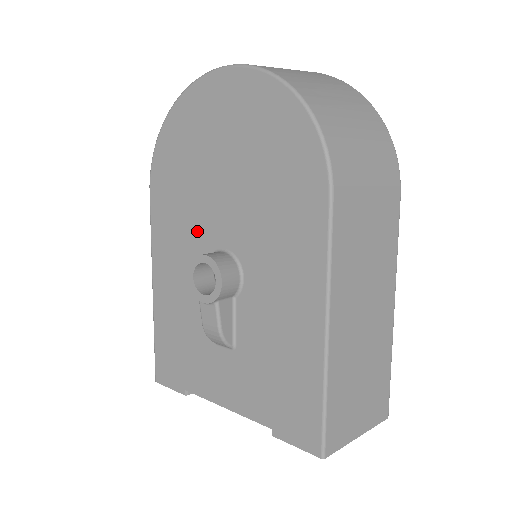
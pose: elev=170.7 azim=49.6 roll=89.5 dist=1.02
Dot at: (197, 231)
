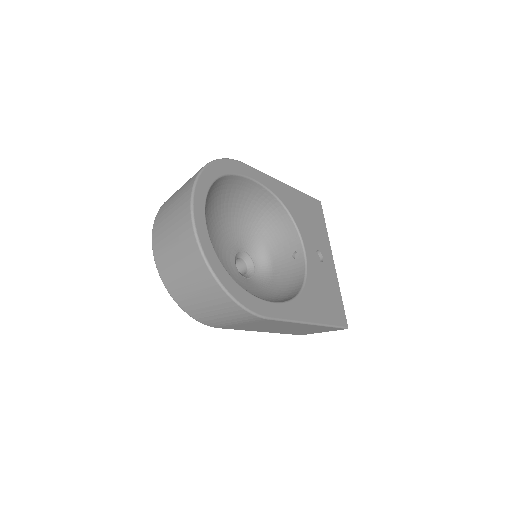
Dot at: occluded
